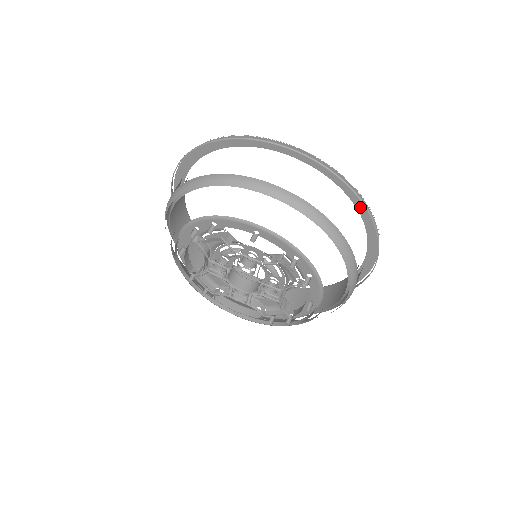
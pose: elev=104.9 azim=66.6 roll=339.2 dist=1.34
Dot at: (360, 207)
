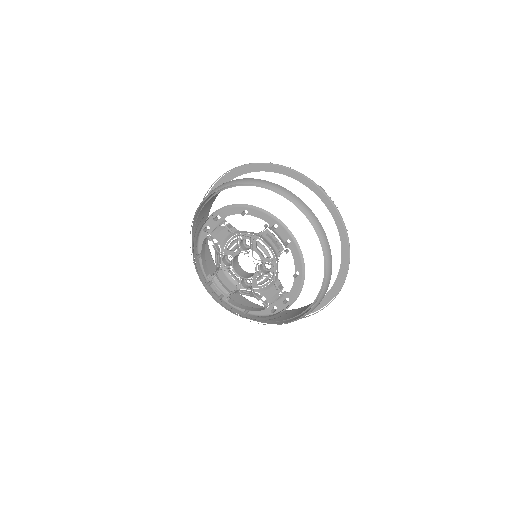
Dot at: (323, 198)
